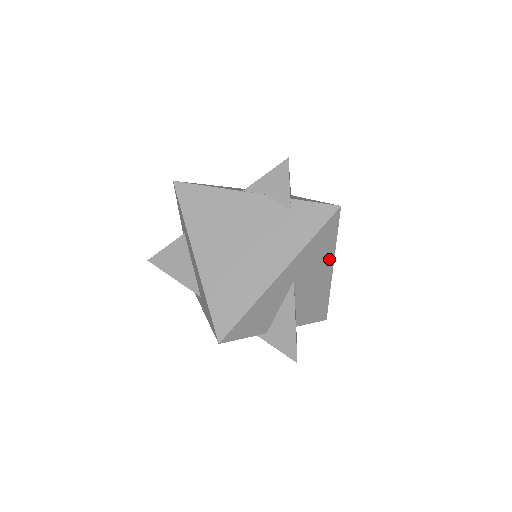
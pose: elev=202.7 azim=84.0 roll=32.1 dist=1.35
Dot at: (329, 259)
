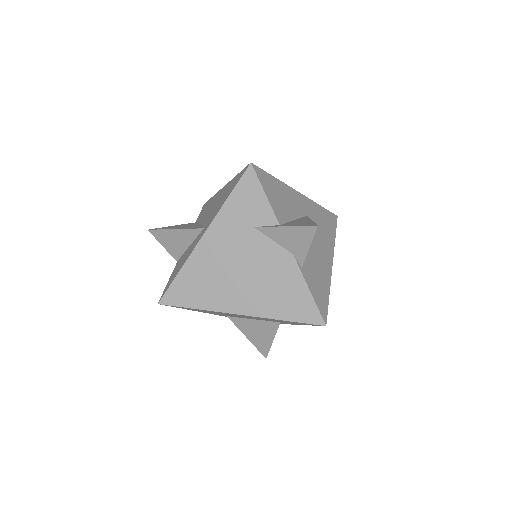
Dot at: (330, 247)
